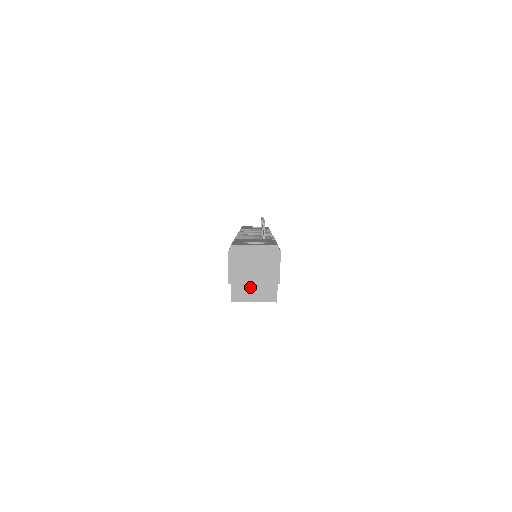
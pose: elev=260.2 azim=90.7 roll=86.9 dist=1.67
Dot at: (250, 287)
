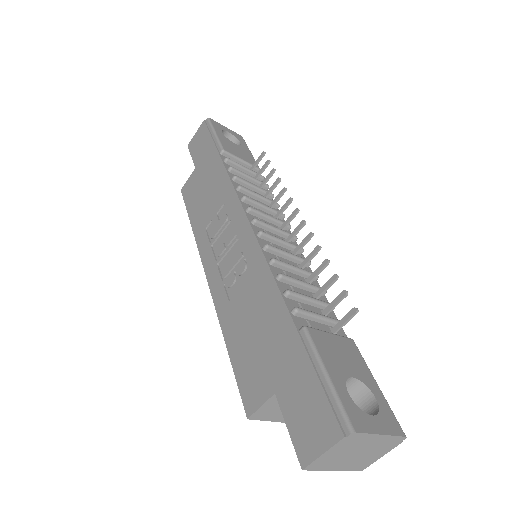
Dot at: occluded
